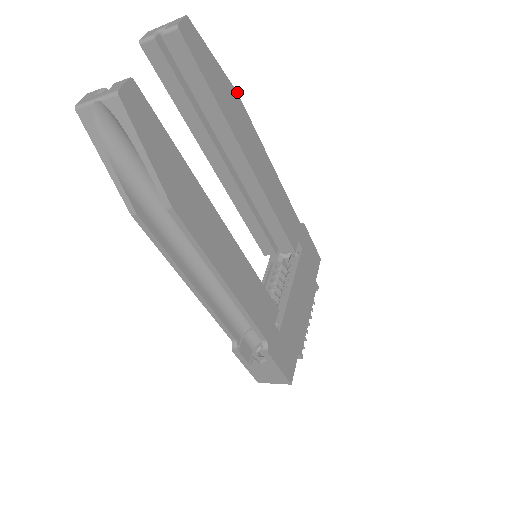
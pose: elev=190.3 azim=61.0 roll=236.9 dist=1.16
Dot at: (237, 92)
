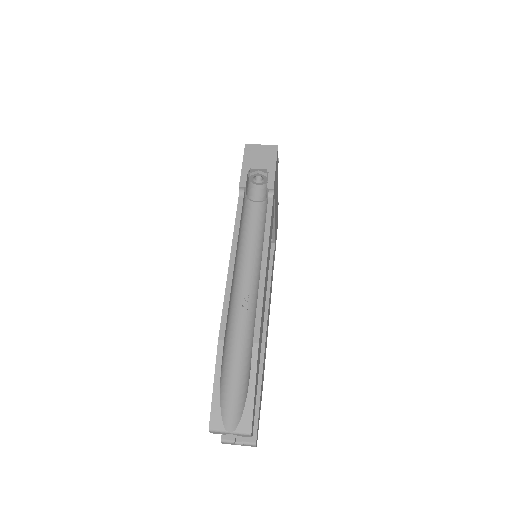
Dot at: (258, 344)
